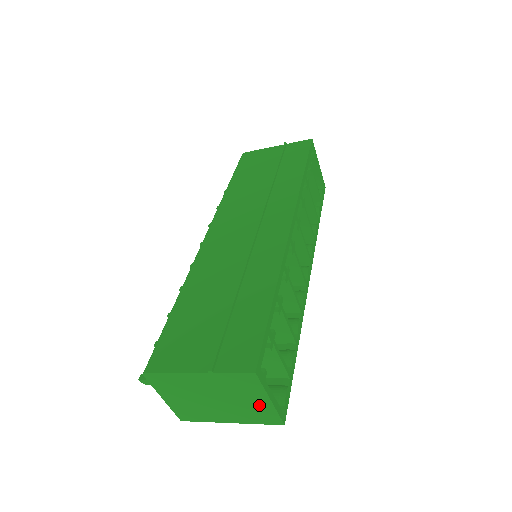
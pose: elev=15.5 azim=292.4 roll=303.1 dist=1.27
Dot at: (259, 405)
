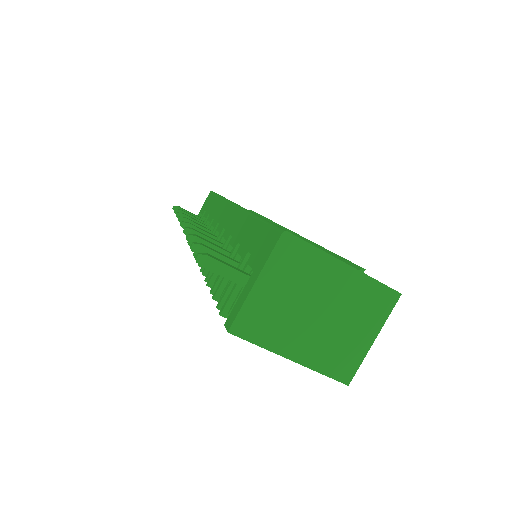
Dot at: (356, 342)
